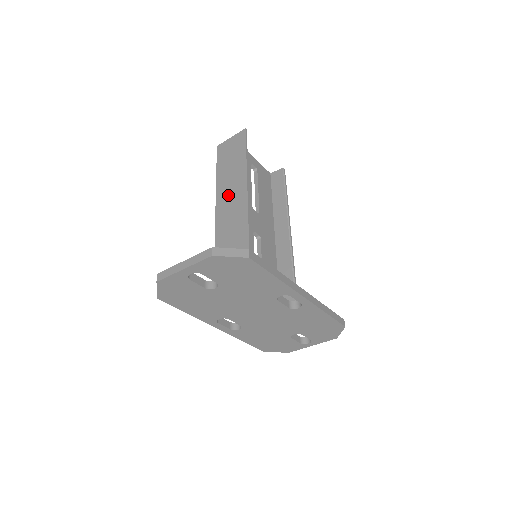
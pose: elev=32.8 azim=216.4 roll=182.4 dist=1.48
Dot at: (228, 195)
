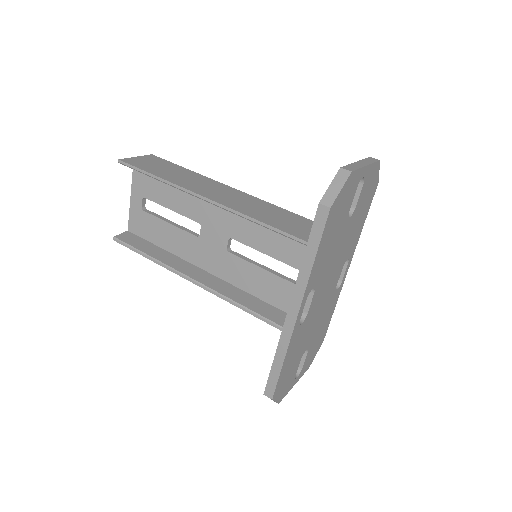
Dot at: (207, 188)
